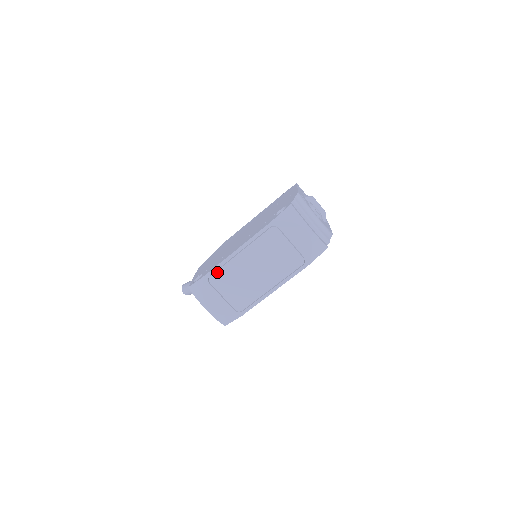
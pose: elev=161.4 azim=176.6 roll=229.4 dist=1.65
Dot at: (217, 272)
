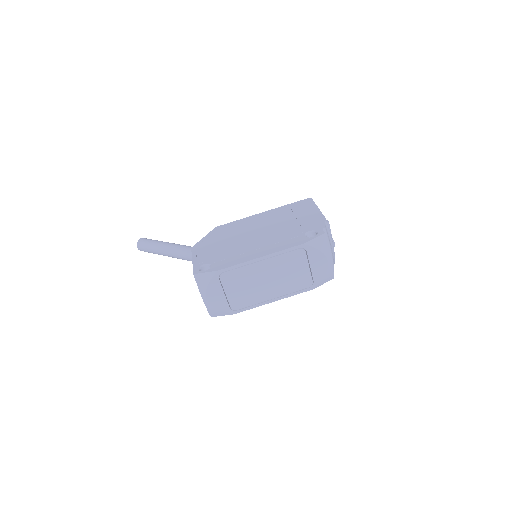
Dot at: (232, 271)
